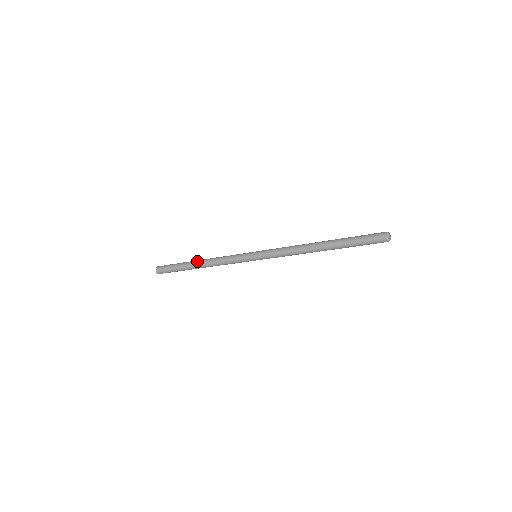
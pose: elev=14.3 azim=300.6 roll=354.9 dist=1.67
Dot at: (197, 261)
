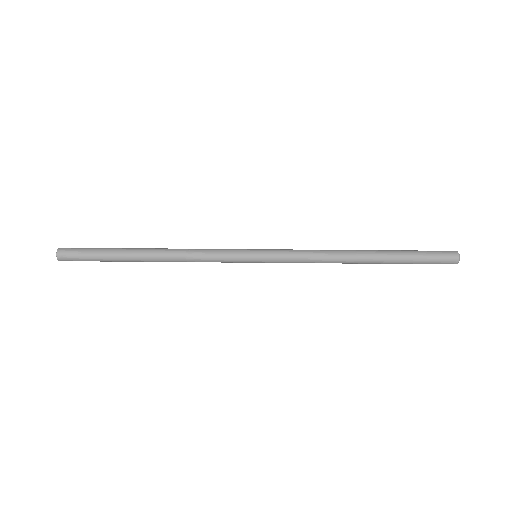
Dot at: (147, 261)
